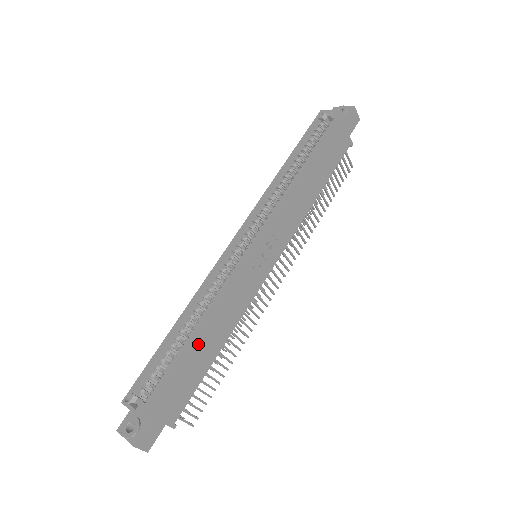
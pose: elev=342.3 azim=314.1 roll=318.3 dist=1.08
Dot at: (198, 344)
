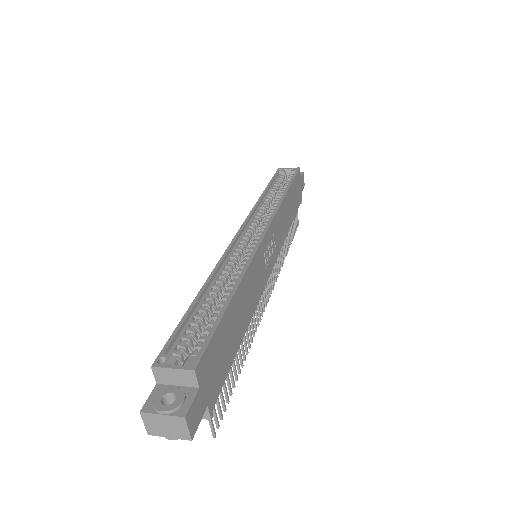
Dot at: (235, 309)
